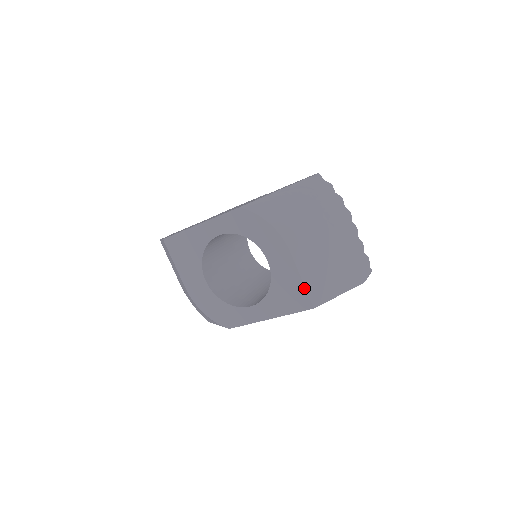
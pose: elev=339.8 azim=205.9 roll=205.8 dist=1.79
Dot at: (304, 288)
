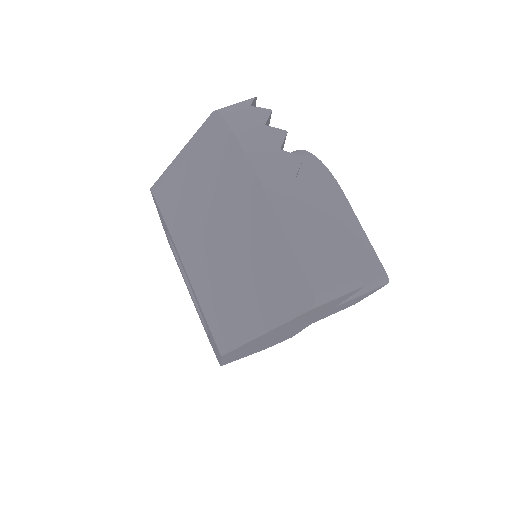
Dot at: (204, 317)
